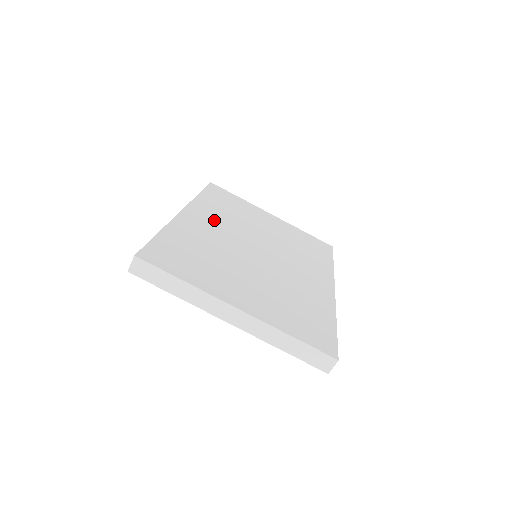
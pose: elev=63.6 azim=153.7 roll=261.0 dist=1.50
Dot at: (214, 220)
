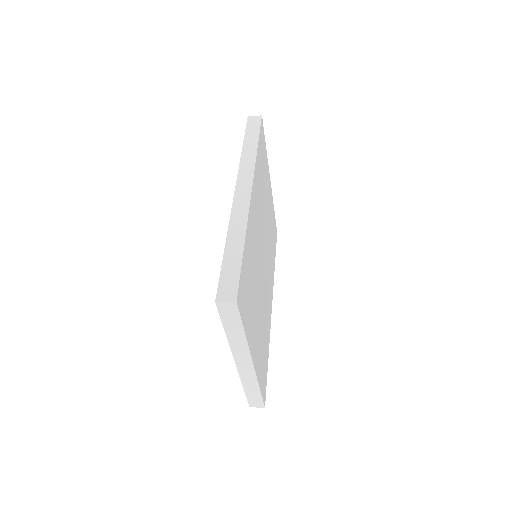
Dot at: (258, 206)
